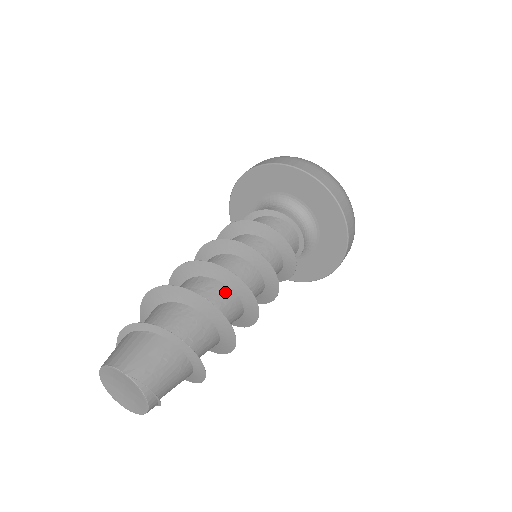
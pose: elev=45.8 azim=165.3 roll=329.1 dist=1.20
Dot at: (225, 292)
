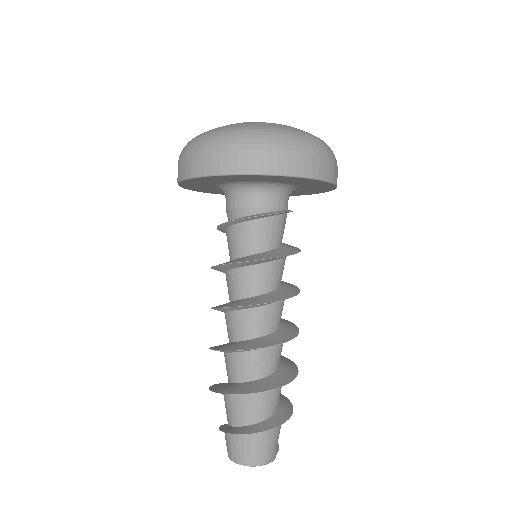
Dot at: (277, 349)
